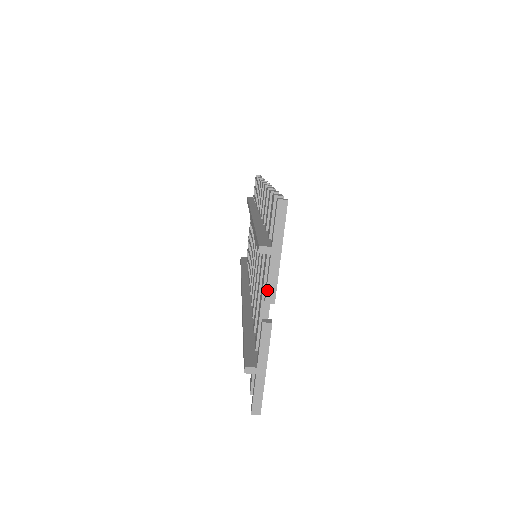
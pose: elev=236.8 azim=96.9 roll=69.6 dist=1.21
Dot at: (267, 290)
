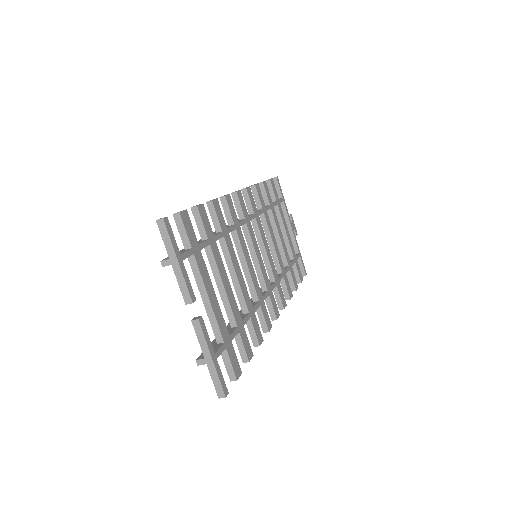
Dot at: (182, 294)
